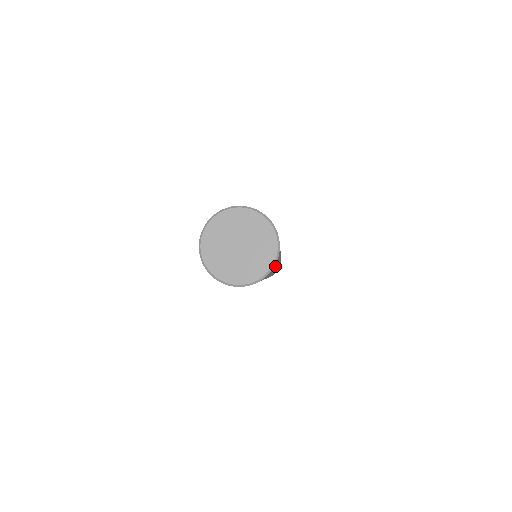
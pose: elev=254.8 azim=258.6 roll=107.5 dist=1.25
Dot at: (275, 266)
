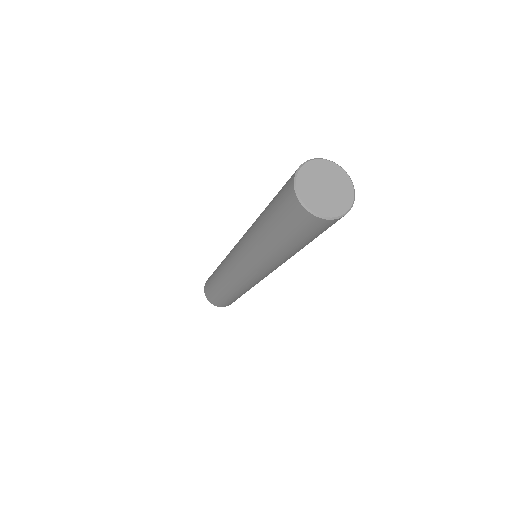
Dot at: (326, 229)
